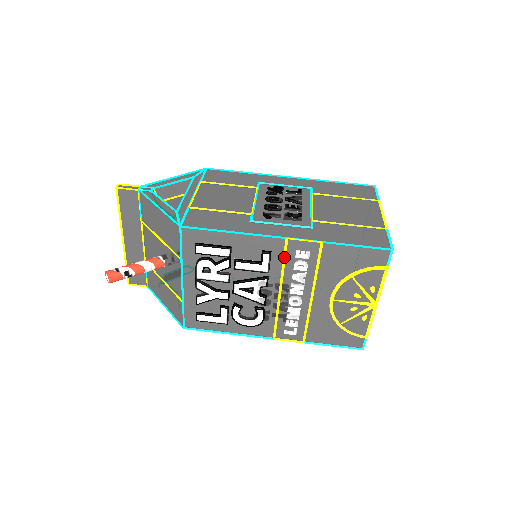
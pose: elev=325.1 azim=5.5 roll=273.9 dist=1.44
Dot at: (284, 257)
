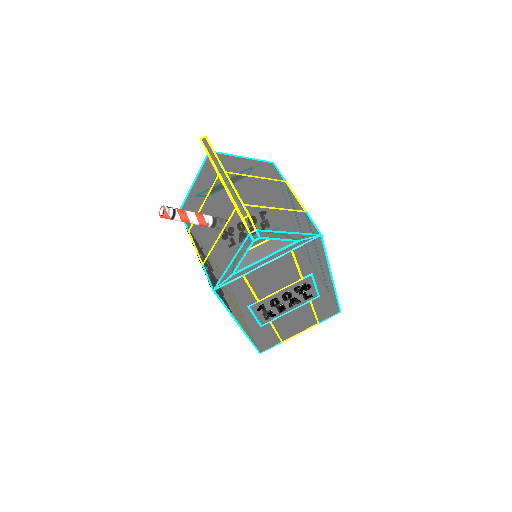
Dot at: occluded
